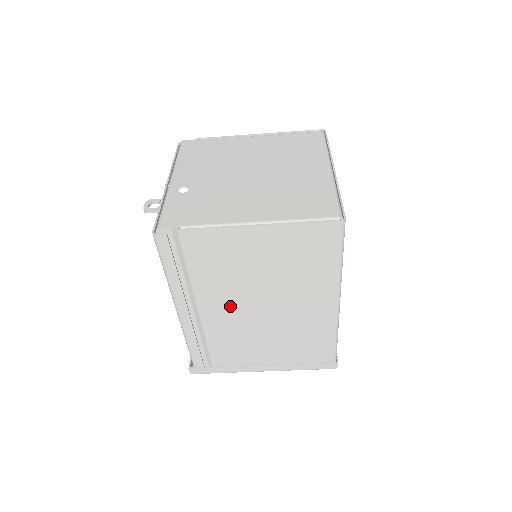
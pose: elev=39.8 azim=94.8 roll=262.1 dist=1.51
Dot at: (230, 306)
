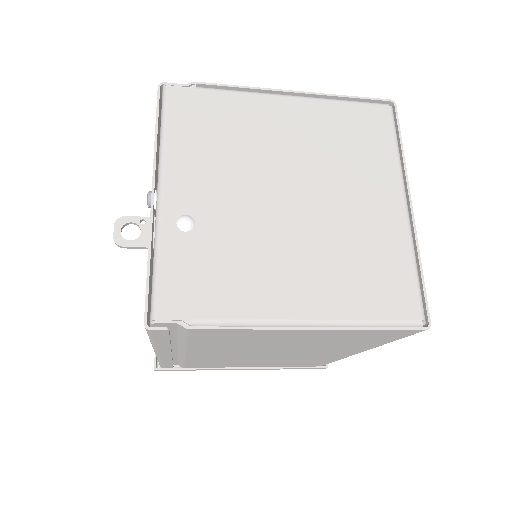
Dot at: (229, 353)
